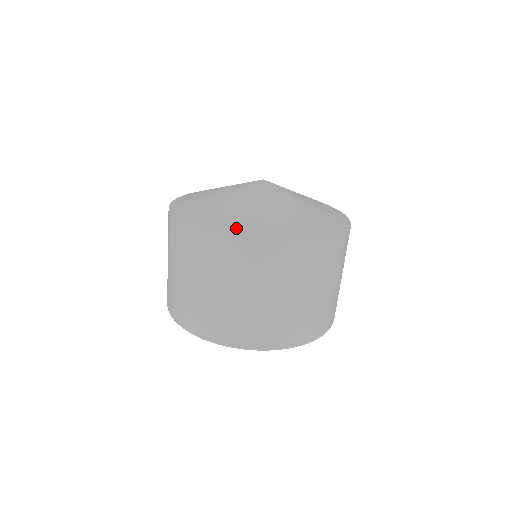
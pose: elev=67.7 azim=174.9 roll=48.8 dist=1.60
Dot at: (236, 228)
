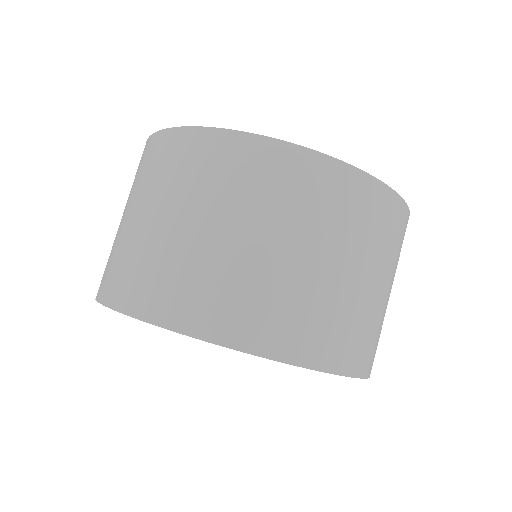
Dot at: occluded
